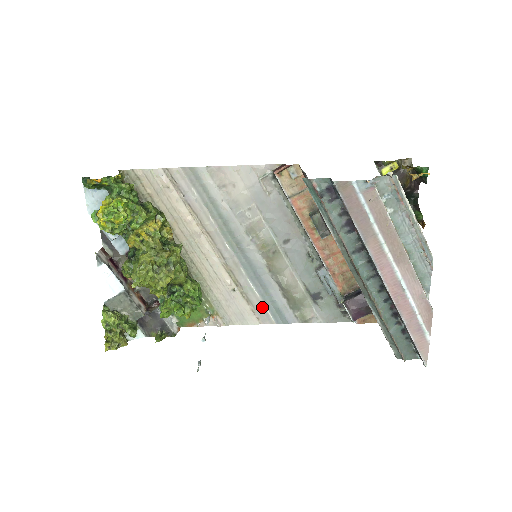
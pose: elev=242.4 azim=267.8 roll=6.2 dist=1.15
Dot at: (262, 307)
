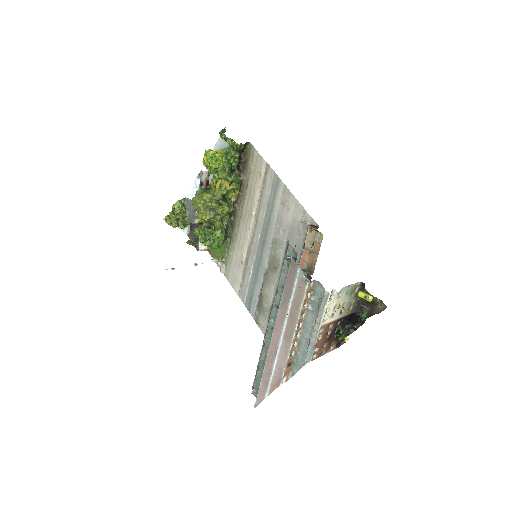
Dot at: (246, 288)
